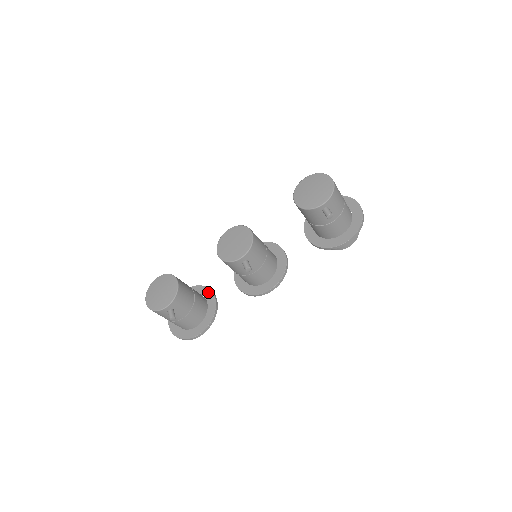
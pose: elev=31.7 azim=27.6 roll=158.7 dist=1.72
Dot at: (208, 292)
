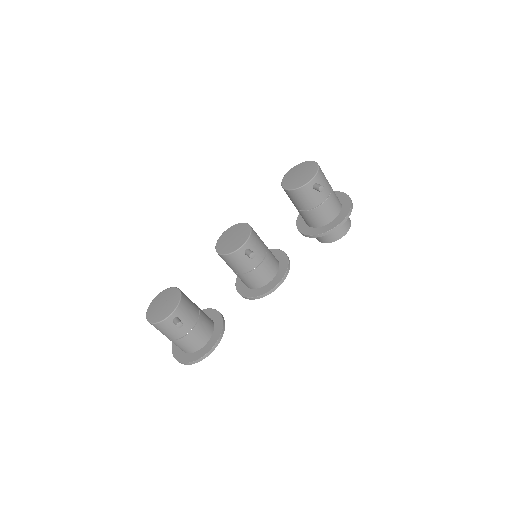
Dot at: (212, 312)
